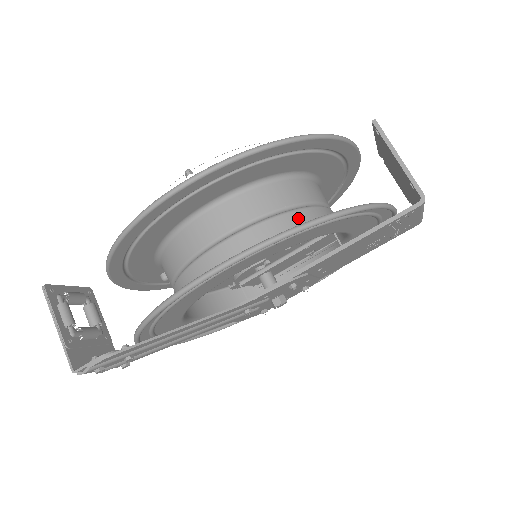
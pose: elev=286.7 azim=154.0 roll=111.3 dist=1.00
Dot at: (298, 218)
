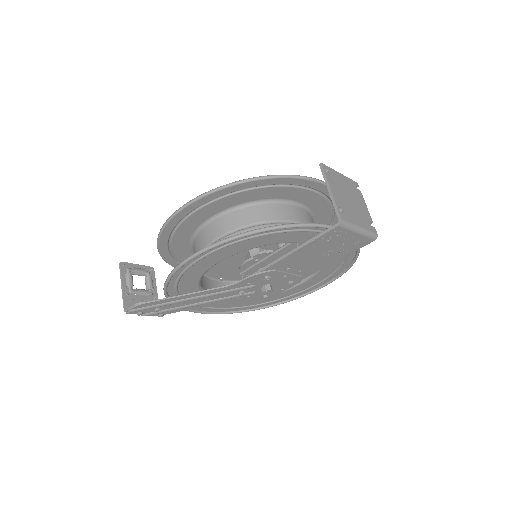
Dot at: occluded
